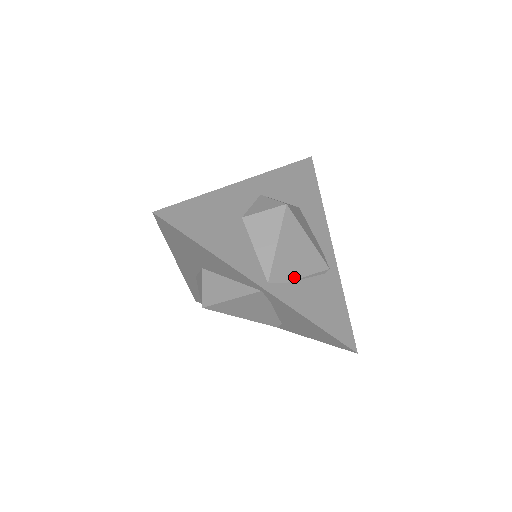
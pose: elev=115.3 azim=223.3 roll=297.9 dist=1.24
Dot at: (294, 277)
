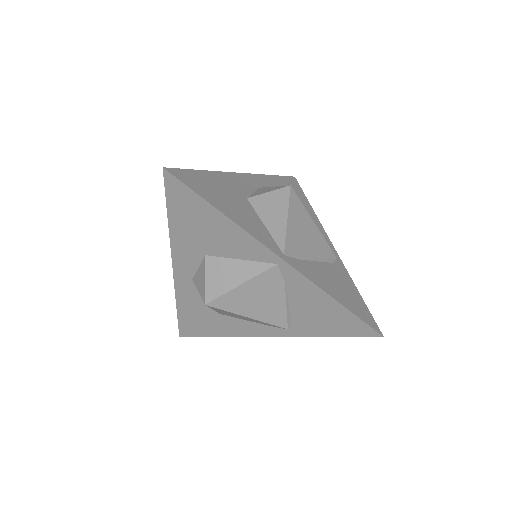
Dot at: (307, 256)
